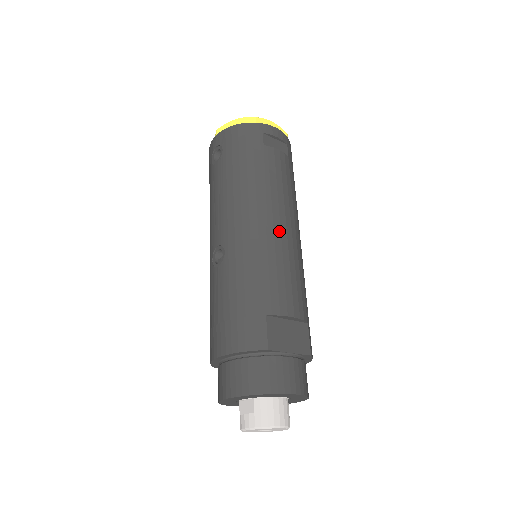
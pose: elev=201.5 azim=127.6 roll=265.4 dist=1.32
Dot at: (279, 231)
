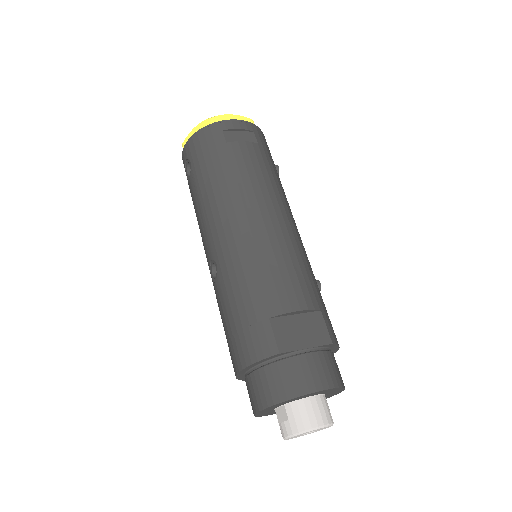
Dot at: (263, 226)
